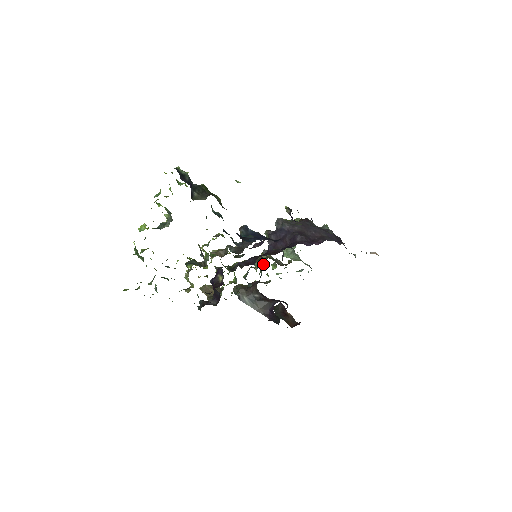
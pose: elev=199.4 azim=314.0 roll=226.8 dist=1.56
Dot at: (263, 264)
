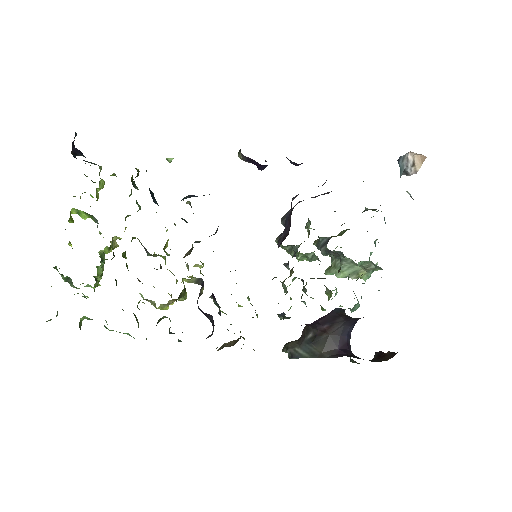
Dot at: occluded
